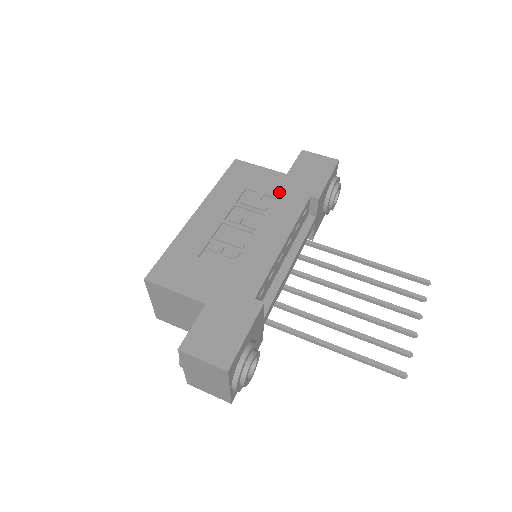
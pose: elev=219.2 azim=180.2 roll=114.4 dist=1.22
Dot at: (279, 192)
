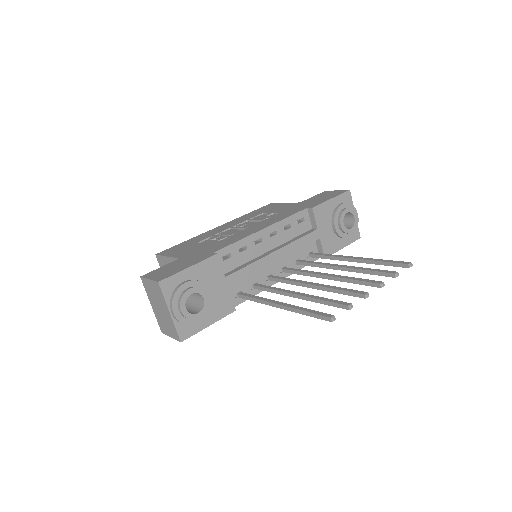
Dot at: (285, 210)
